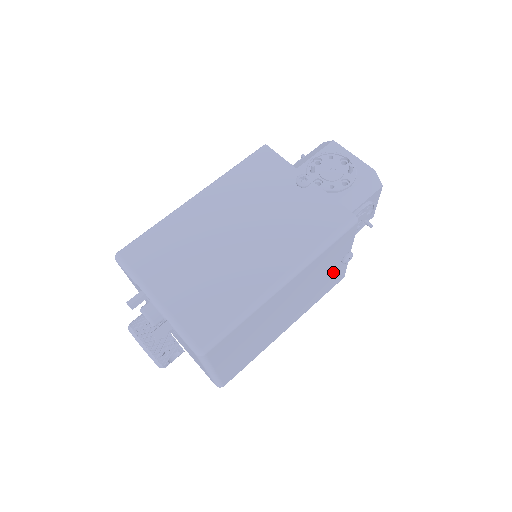
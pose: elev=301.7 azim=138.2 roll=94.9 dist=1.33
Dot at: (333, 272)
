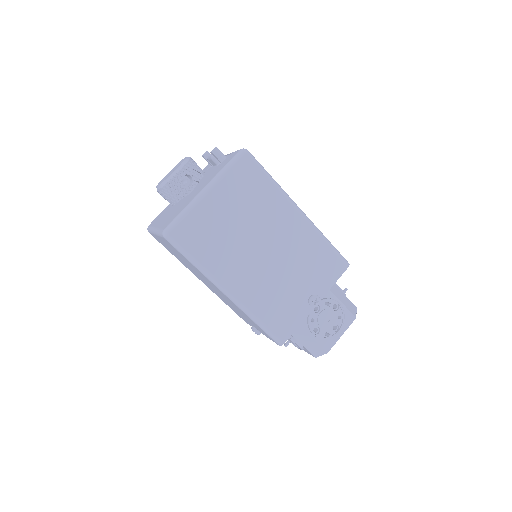
Dot at: (297, 299)
